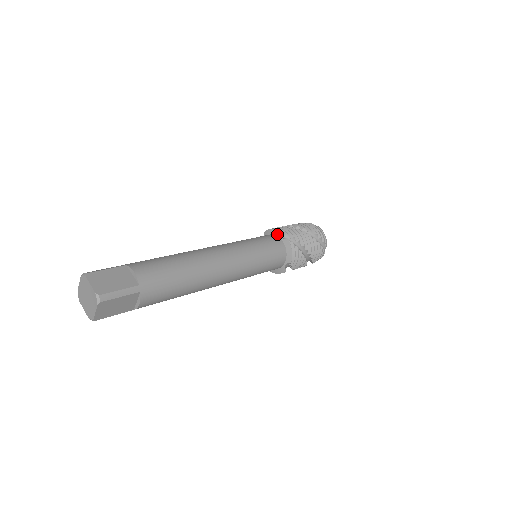
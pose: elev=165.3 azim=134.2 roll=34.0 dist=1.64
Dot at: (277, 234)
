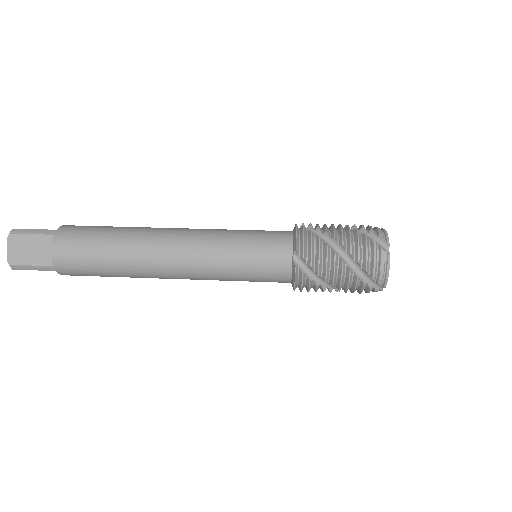
Dot at: occluded
